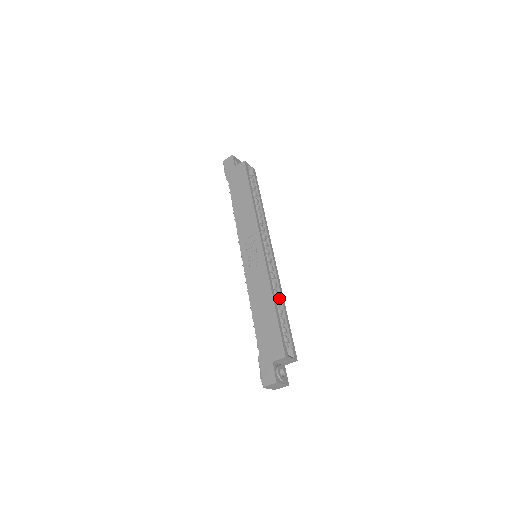
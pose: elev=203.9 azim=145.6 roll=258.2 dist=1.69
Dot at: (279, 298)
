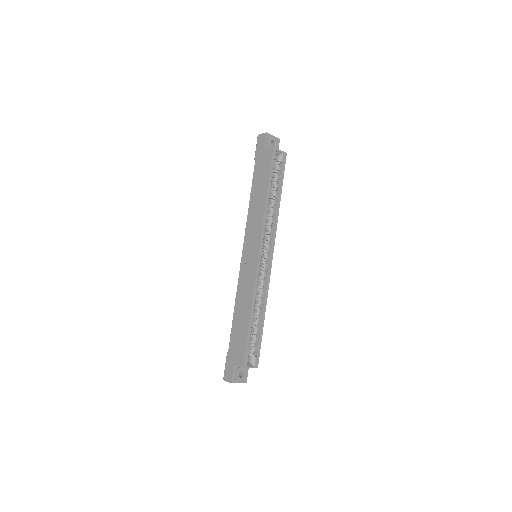
Dot at: (261, 306)
